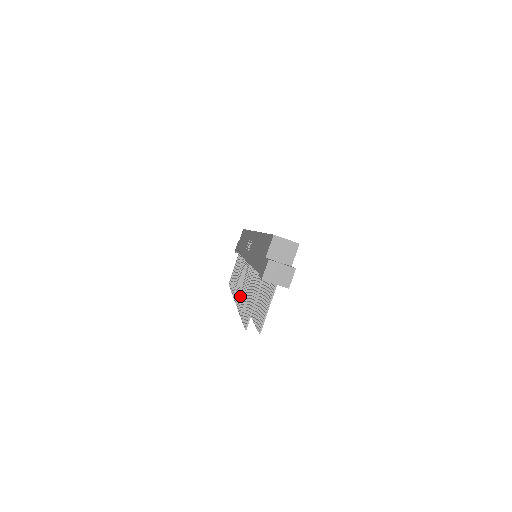
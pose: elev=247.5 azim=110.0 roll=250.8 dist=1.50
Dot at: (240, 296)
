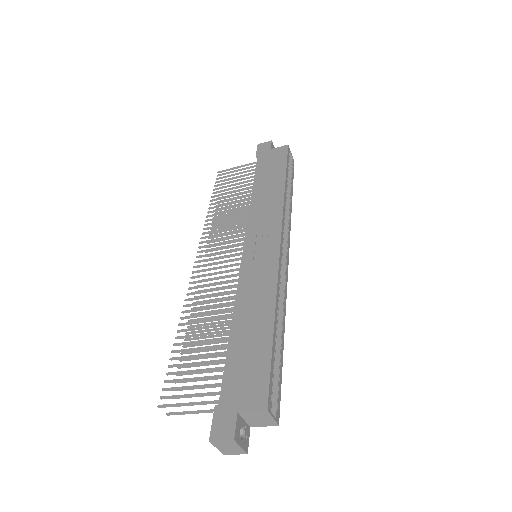
Dot at: (199, 292)
